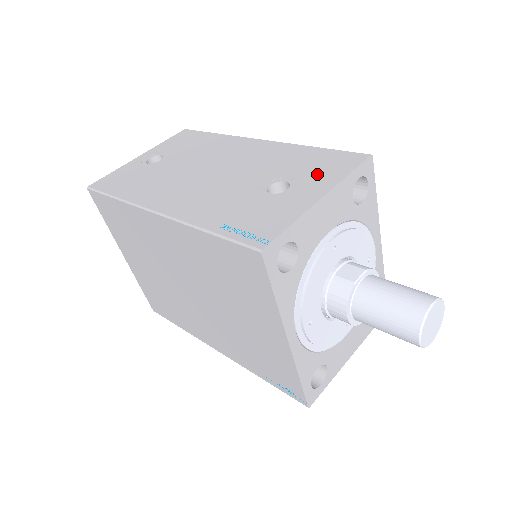
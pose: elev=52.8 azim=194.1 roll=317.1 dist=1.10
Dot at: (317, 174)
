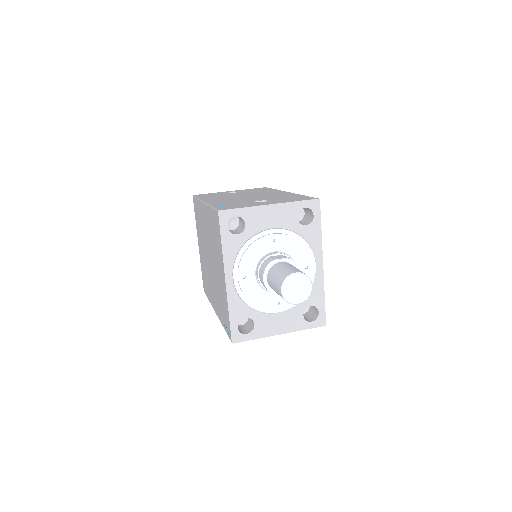
Dot at: (284, 200)
